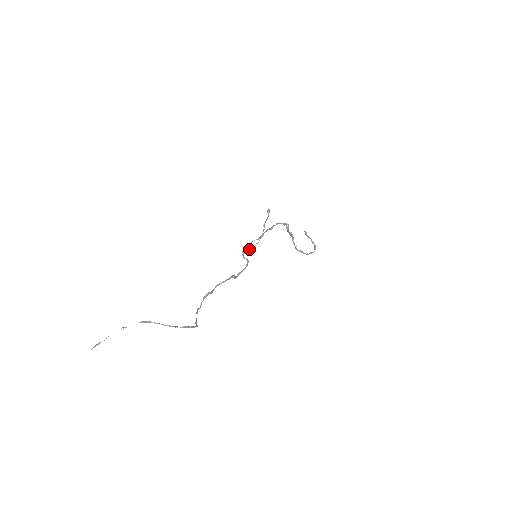
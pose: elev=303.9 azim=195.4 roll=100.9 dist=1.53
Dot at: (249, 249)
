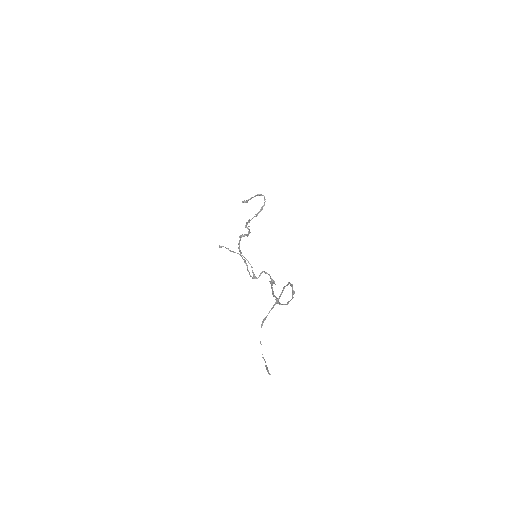
Dot at: (252, 271)
